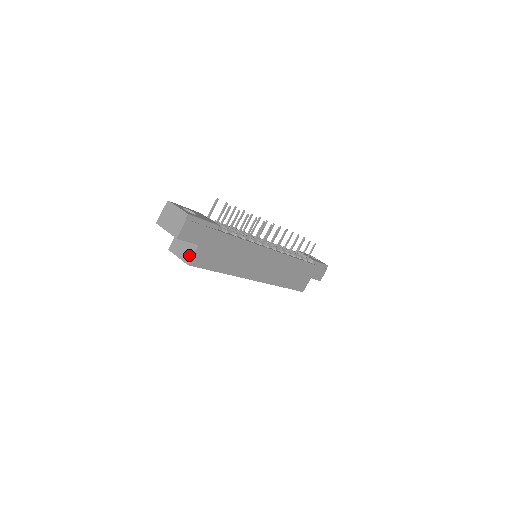
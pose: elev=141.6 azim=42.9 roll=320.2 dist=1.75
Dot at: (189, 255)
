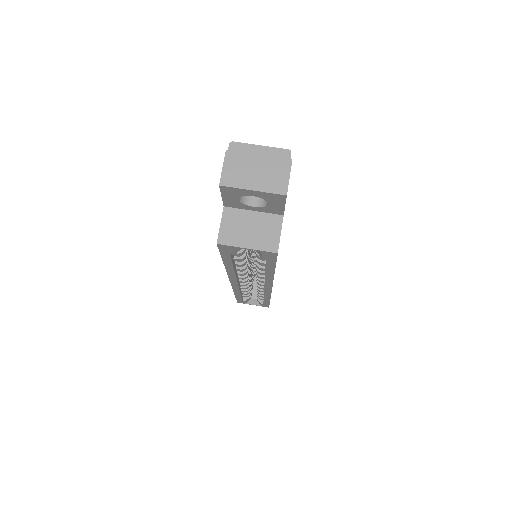
Dot at: (272, 236)
